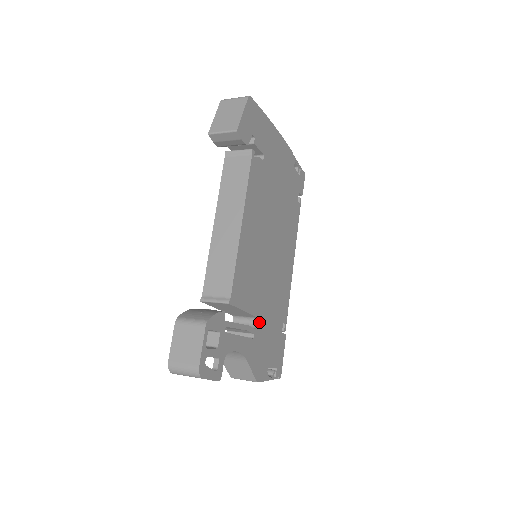
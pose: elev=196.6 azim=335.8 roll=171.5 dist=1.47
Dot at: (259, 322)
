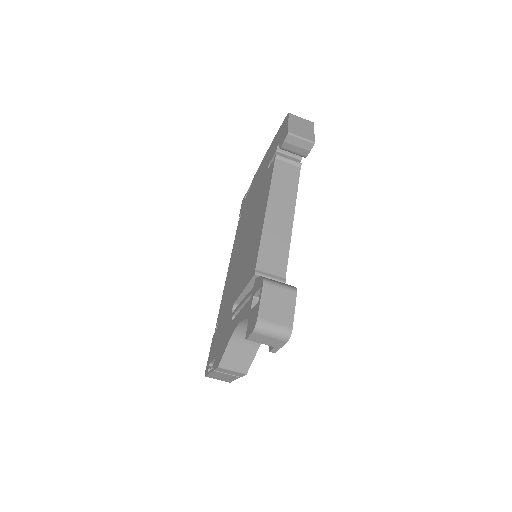
Dot at: occluded
